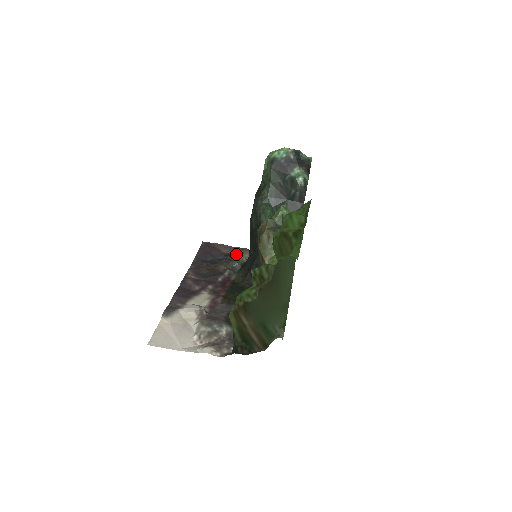
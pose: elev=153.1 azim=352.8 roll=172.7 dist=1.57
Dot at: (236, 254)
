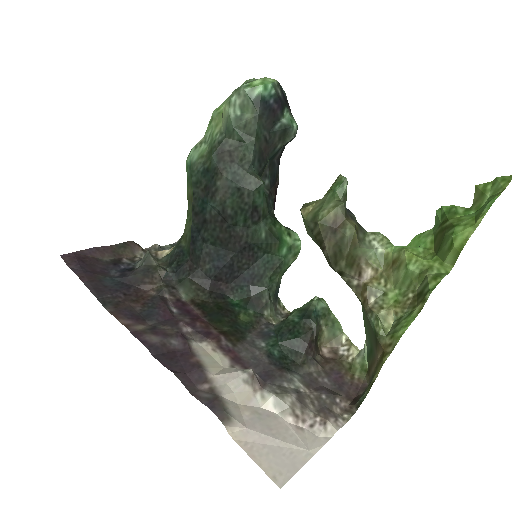
Dot at: (147, 257)
